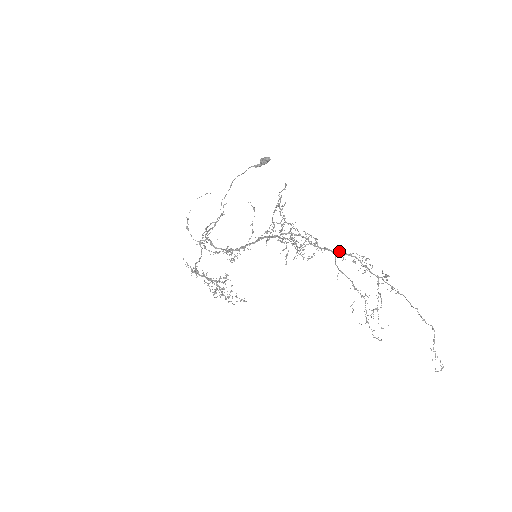
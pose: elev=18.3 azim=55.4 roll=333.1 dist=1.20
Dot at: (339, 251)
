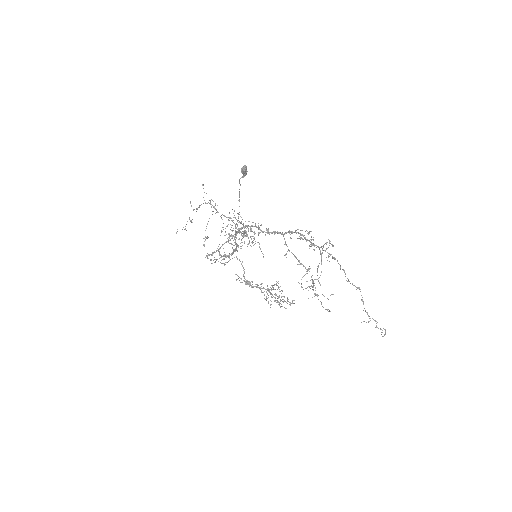
Dot at: occluded
